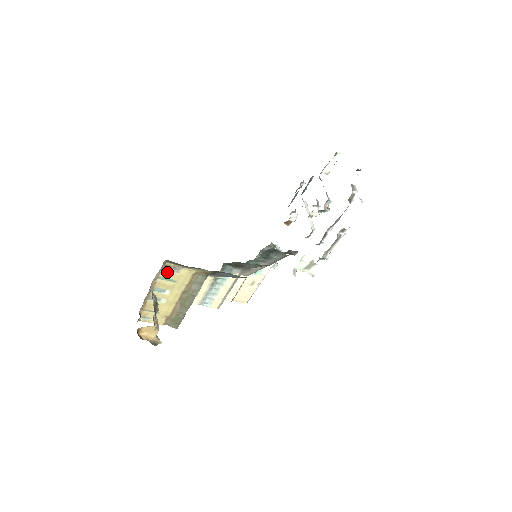
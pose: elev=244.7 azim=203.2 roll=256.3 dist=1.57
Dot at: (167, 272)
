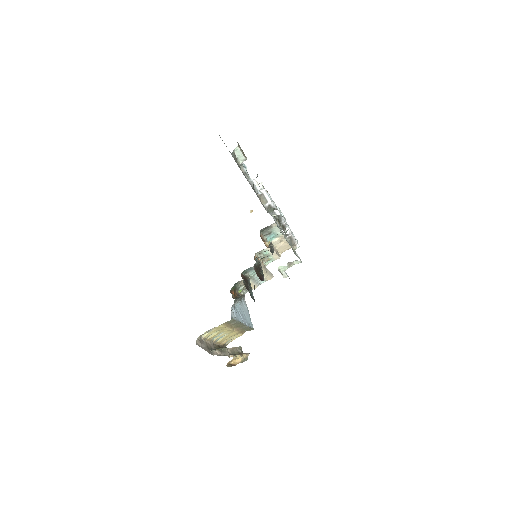
Dot at: (207, 334)
